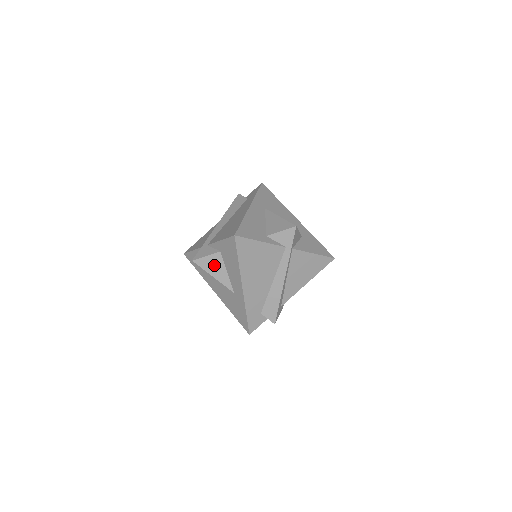
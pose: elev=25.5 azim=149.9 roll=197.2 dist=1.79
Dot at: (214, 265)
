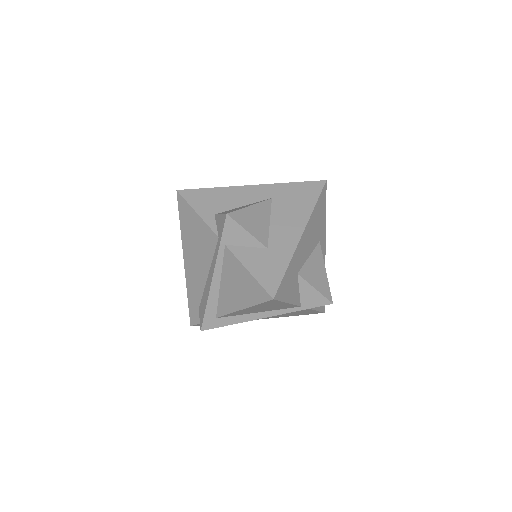
Dot at: occluded
